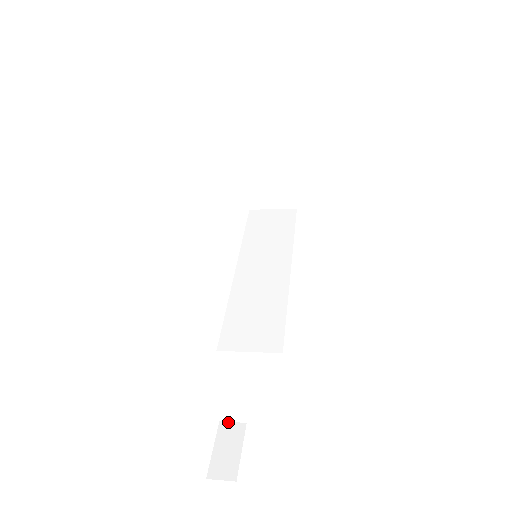
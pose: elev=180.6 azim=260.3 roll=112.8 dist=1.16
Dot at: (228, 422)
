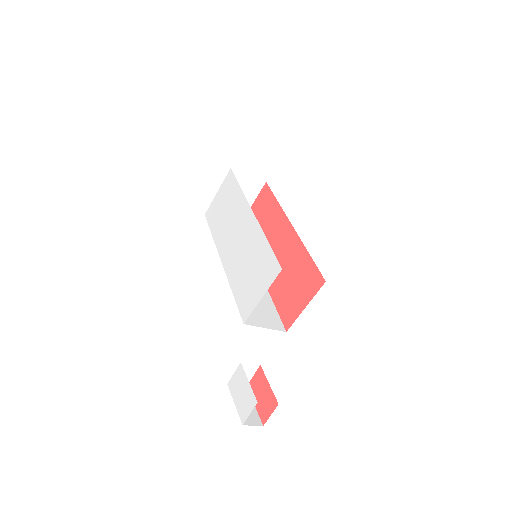
Dot at: occluded
